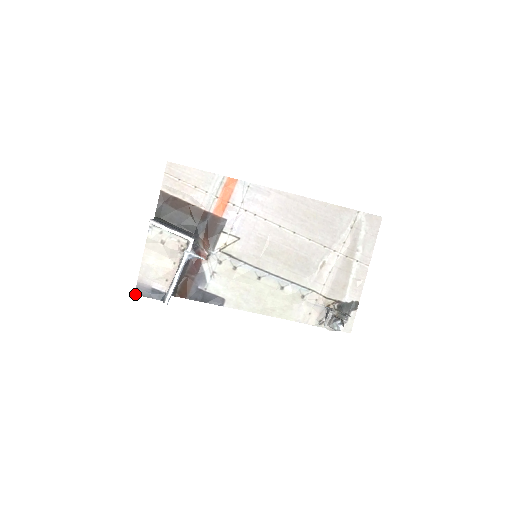
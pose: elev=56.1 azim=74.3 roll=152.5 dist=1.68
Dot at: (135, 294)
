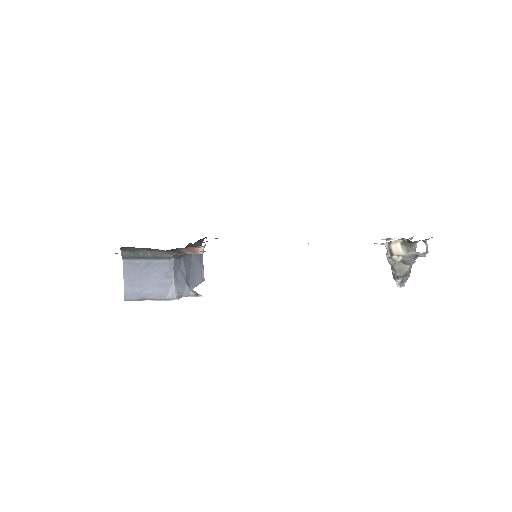
Dot at: occluded
